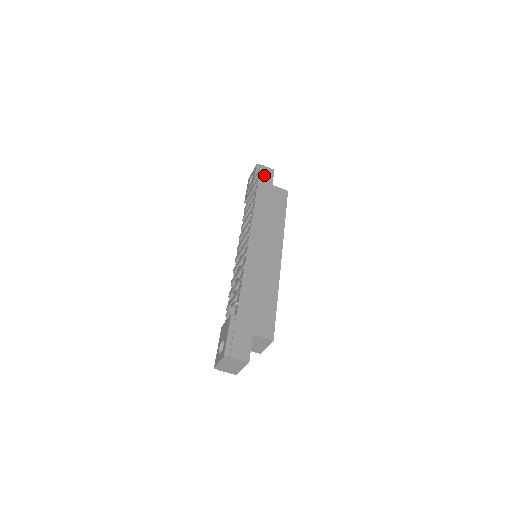
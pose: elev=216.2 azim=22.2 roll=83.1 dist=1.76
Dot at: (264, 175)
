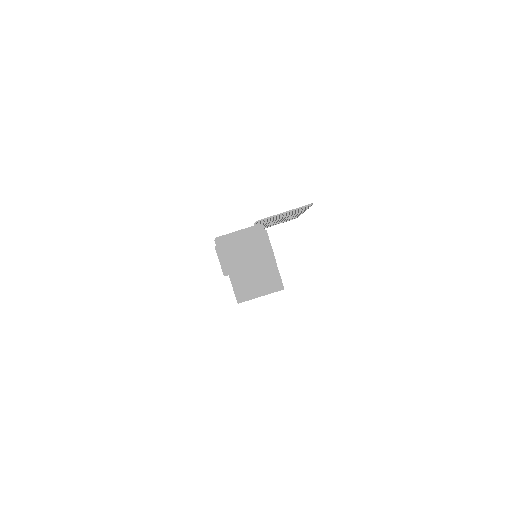
Dot at: occluded
